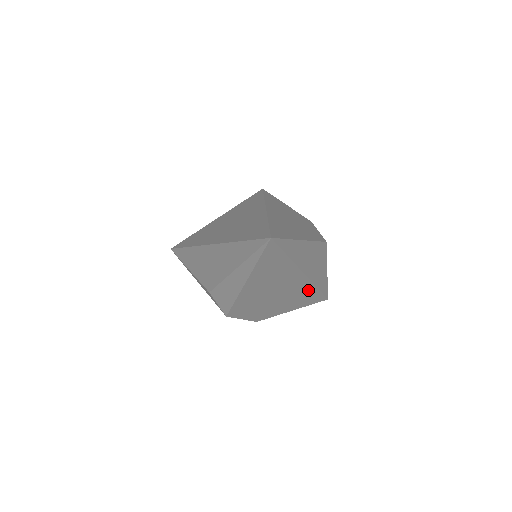
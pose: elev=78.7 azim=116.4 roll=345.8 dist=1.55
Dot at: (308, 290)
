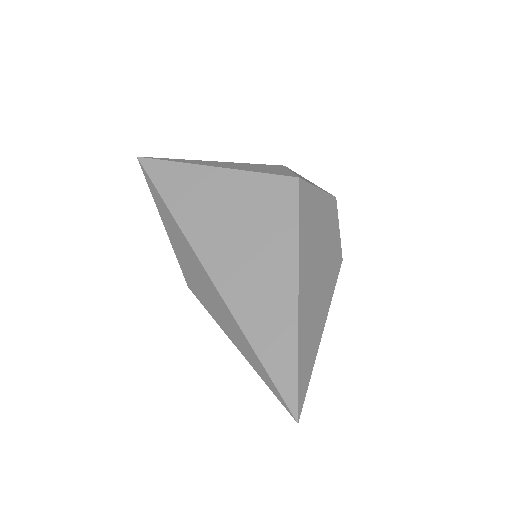
Dot at: occluded
